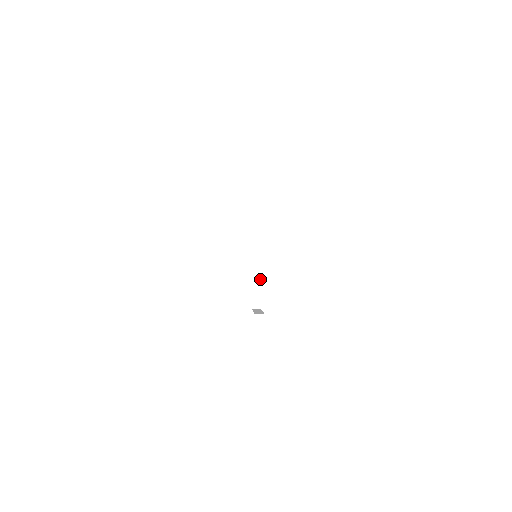
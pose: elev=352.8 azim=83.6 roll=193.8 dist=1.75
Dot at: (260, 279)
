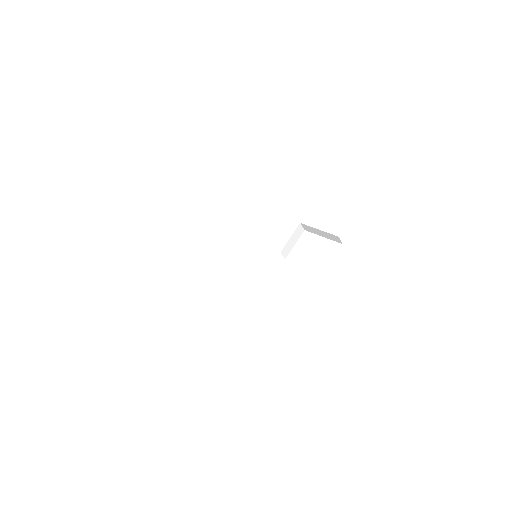
Dot at: occluded
